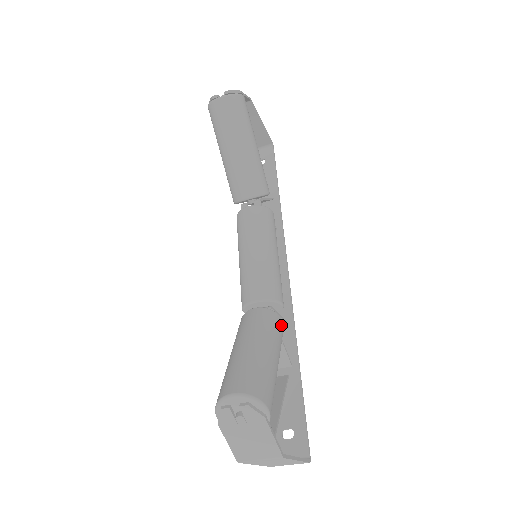
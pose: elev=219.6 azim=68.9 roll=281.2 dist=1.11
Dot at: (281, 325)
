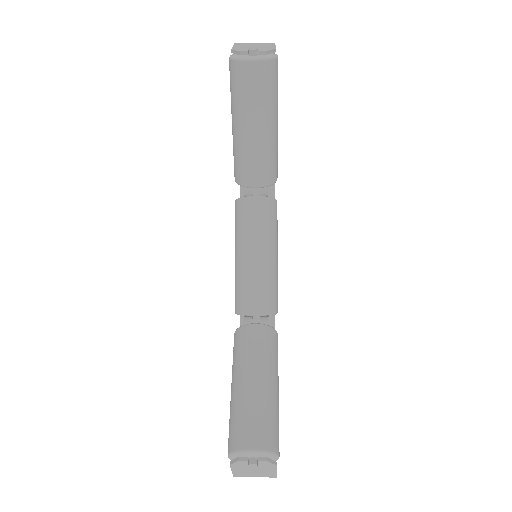
Dot at: occluded
